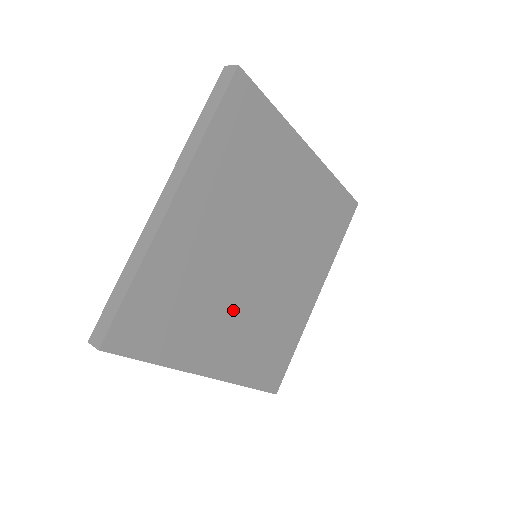
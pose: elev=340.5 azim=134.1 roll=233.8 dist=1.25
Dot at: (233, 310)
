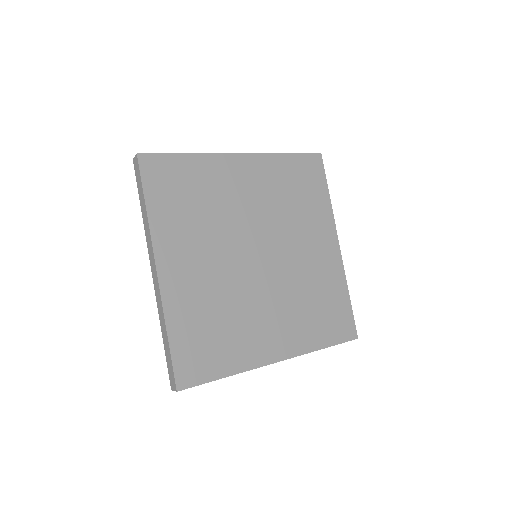
Dot at: (264, 305)
